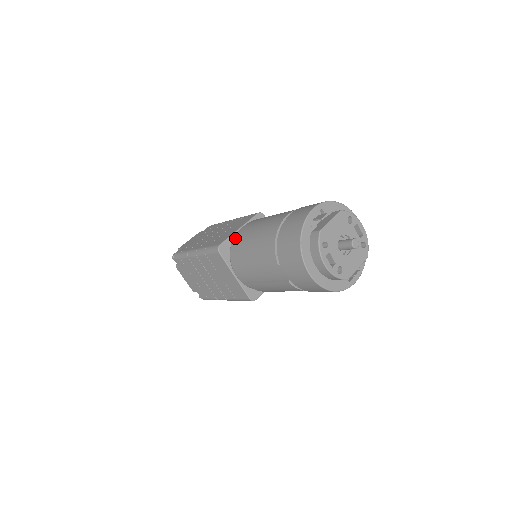
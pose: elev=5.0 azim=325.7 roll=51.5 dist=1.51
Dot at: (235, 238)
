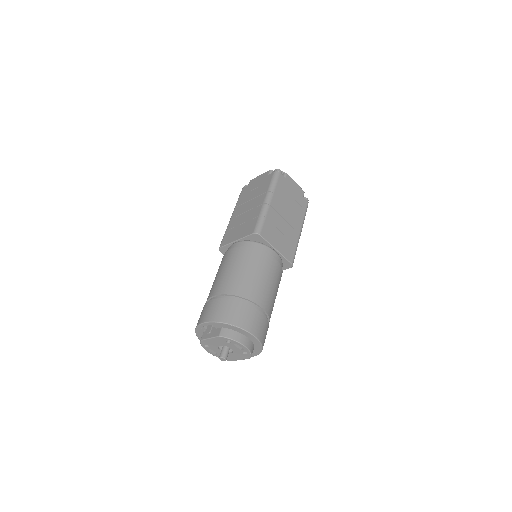
Dot at: occluded
